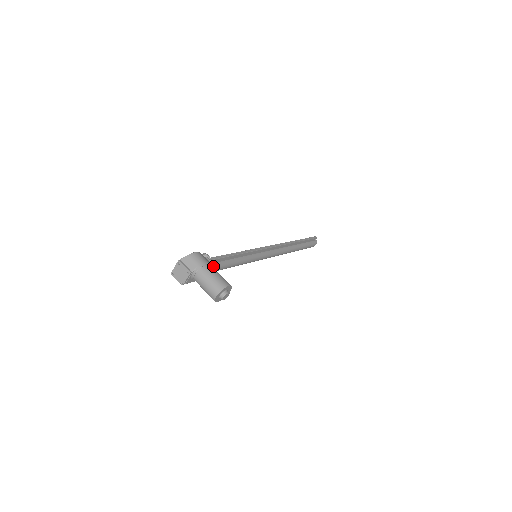
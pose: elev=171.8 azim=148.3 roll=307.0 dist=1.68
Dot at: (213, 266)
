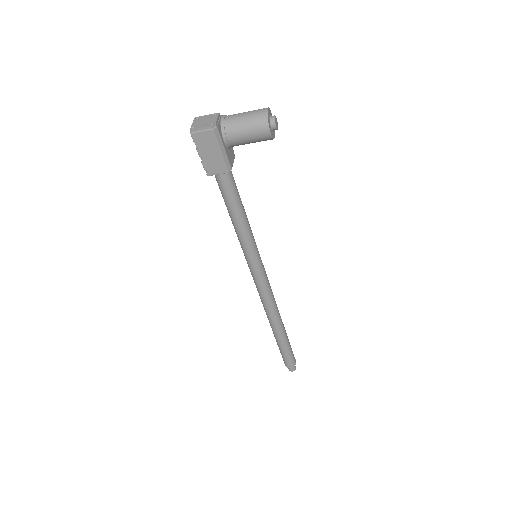
Dot at: (233, 153)
